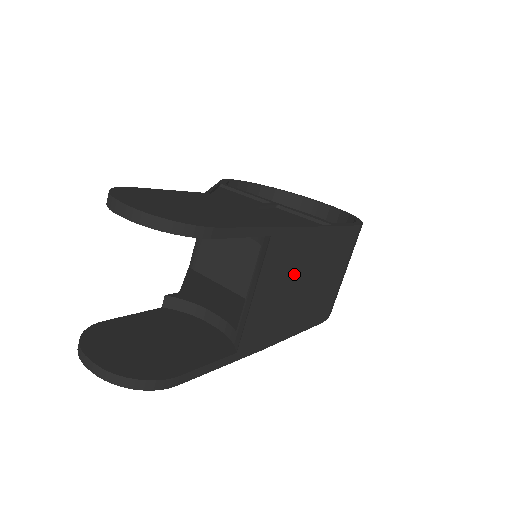
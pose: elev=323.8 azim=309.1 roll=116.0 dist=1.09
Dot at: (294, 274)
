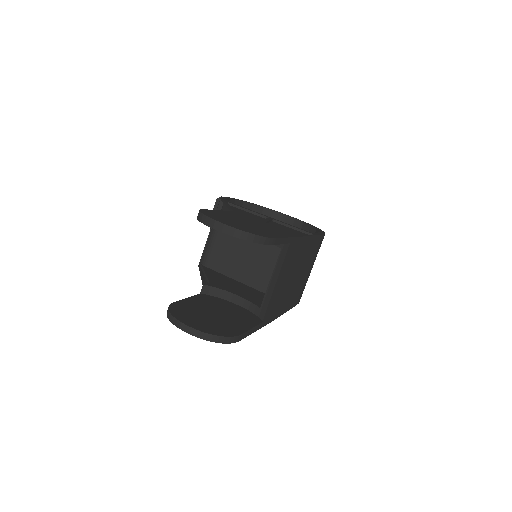
Dot at: (294, 268)
